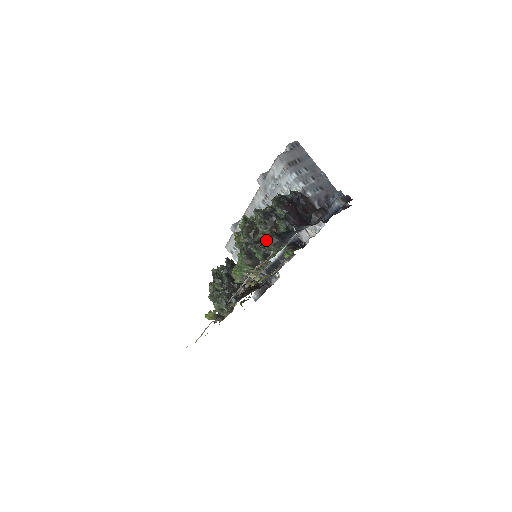
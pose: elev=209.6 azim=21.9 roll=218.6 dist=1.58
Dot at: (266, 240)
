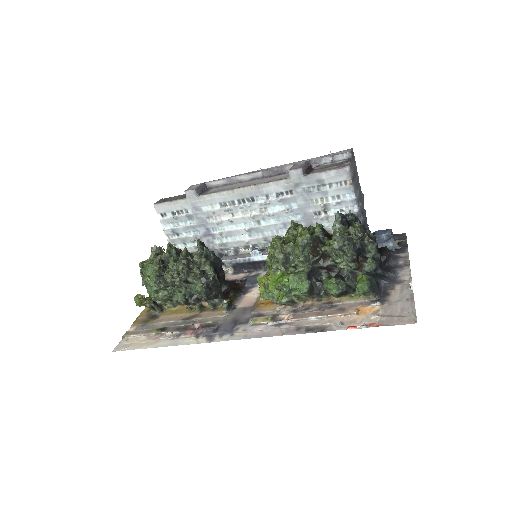
Dot at: (370, 285)
